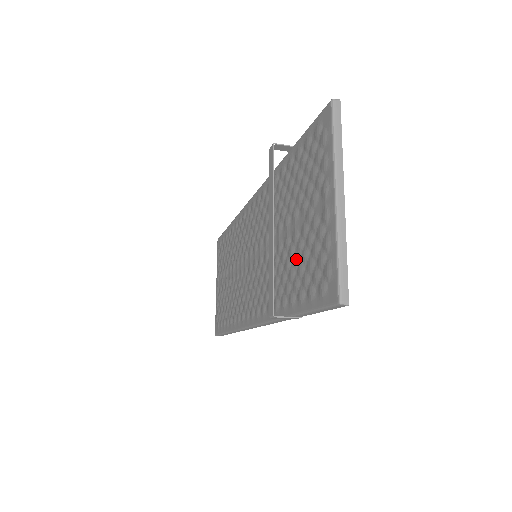
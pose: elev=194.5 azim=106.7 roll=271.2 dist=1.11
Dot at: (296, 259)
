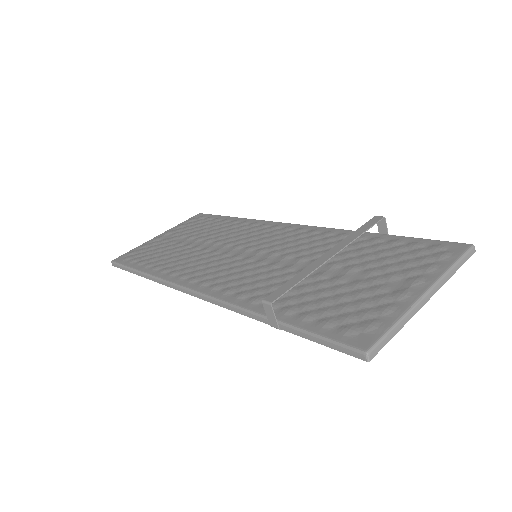
Dot at: (326, 292)
